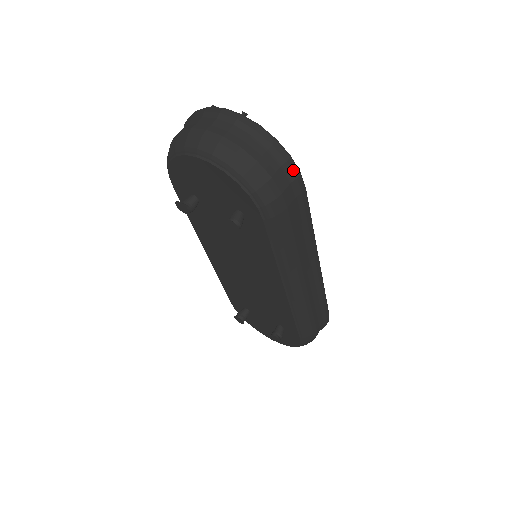
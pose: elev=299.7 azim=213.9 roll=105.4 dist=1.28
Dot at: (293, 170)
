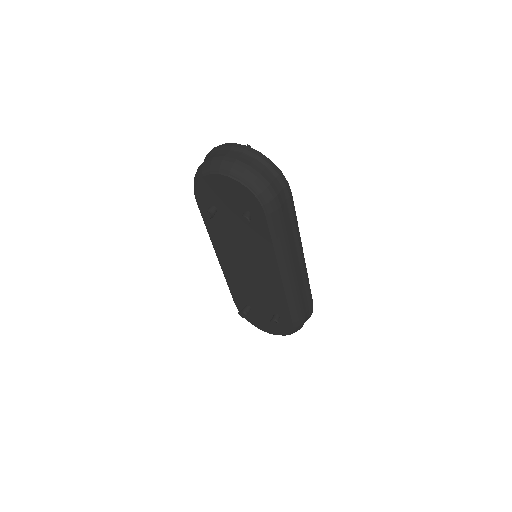
Dot at: (283, 180)
